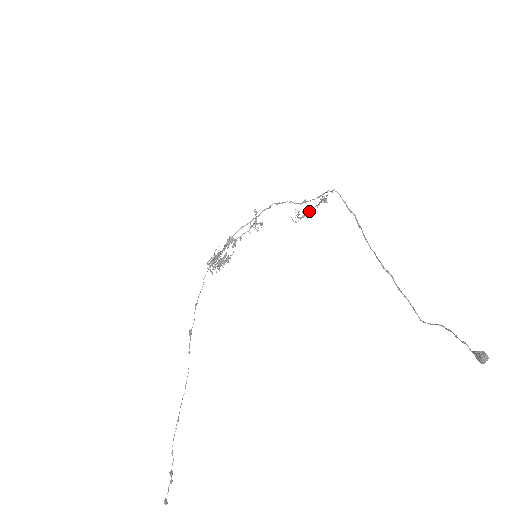
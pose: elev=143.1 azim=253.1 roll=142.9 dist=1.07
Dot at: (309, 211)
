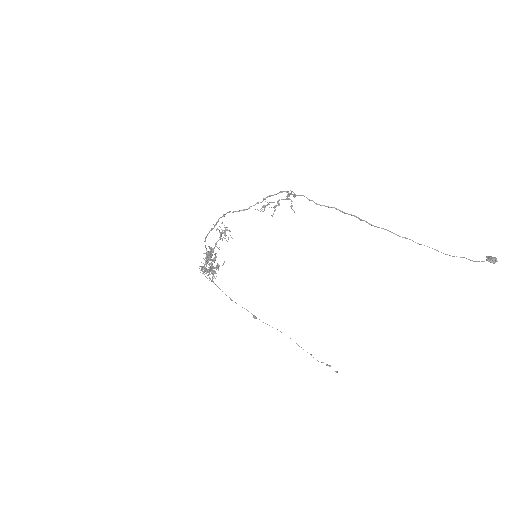
Dot at: (278, 205)
